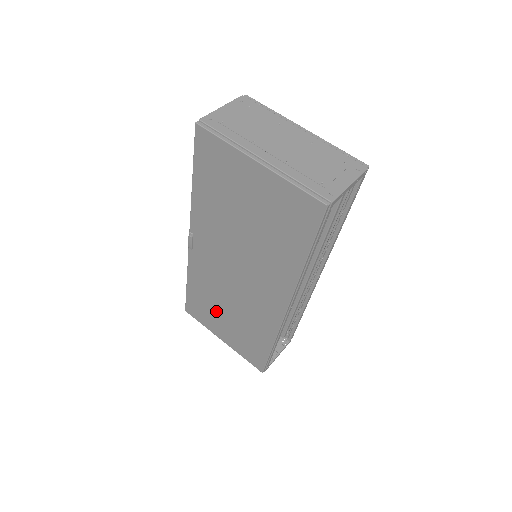
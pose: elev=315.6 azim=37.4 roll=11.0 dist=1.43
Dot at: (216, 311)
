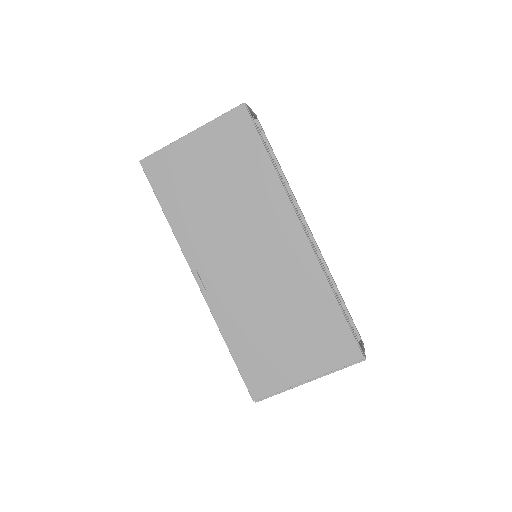
Dot at: (272, 341)
